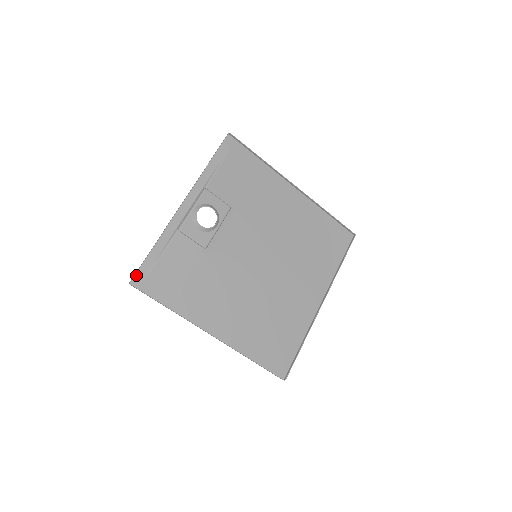
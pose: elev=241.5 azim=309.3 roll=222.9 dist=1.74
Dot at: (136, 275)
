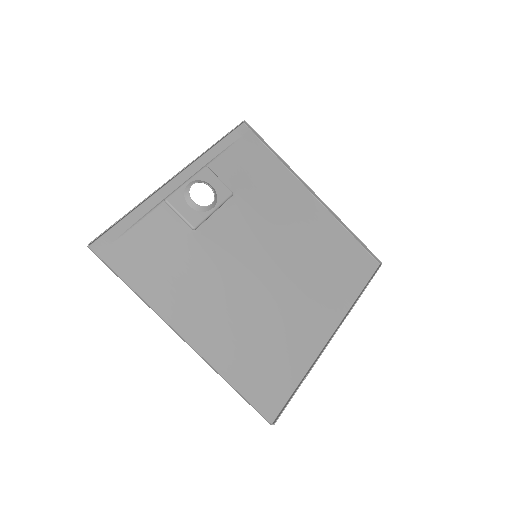
Dot at: (99, 239)
